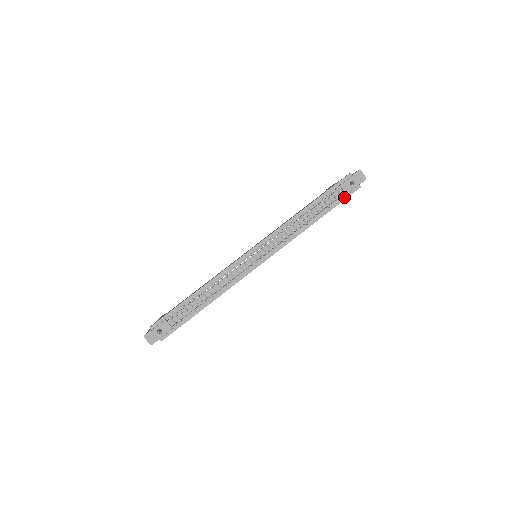
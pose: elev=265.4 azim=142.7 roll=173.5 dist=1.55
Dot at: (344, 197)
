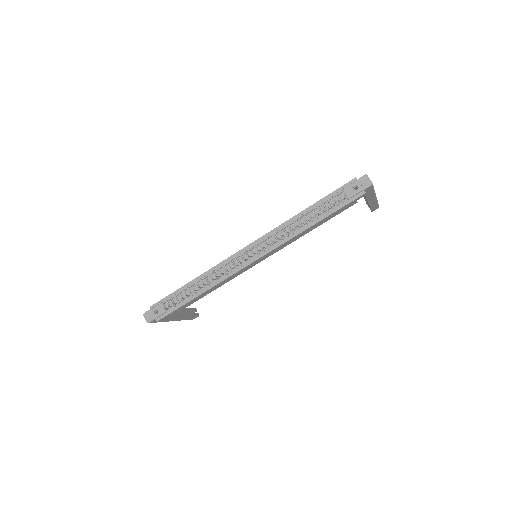
Dot at: (346, 202)
